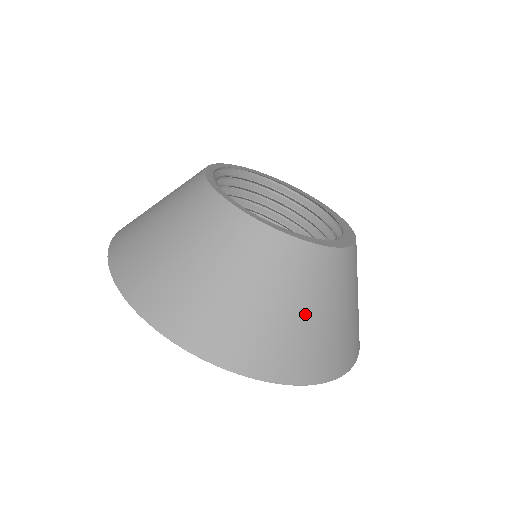
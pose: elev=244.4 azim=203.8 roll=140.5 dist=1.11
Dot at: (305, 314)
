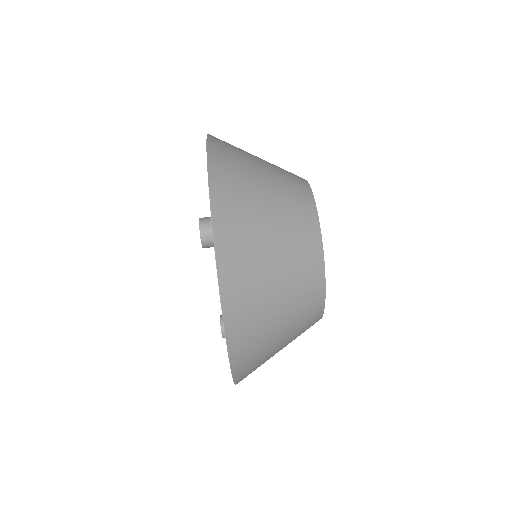
Dot at: (265, 188)
